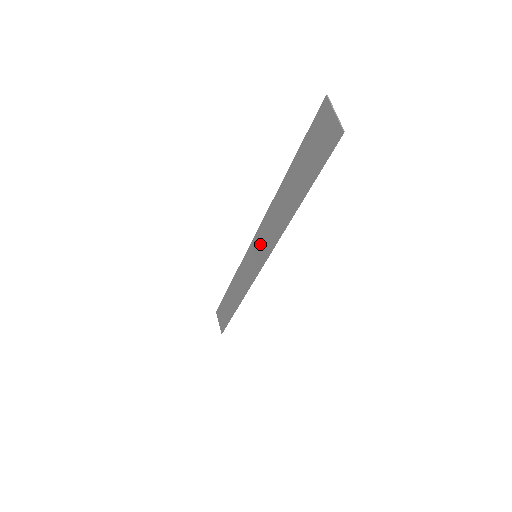
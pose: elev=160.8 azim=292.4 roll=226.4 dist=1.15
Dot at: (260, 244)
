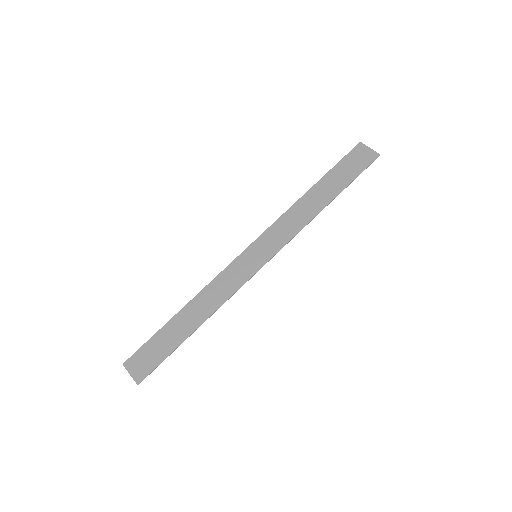
Dot at: (267, 243)
